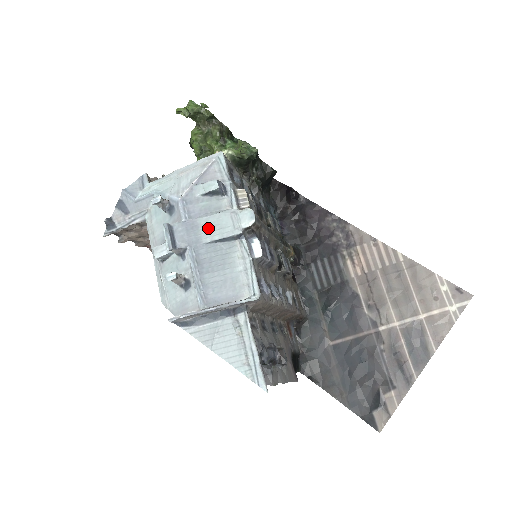
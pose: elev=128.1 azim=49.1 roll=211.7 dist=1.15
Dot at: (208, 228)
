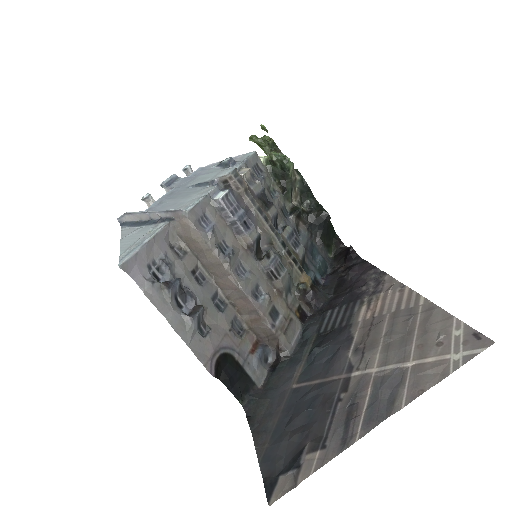
Dot at: (199, 179)
